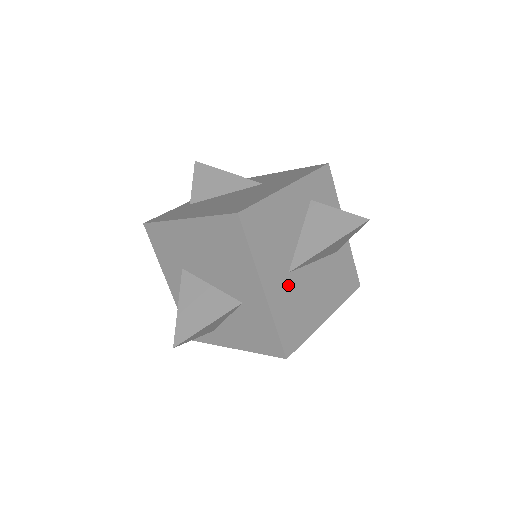
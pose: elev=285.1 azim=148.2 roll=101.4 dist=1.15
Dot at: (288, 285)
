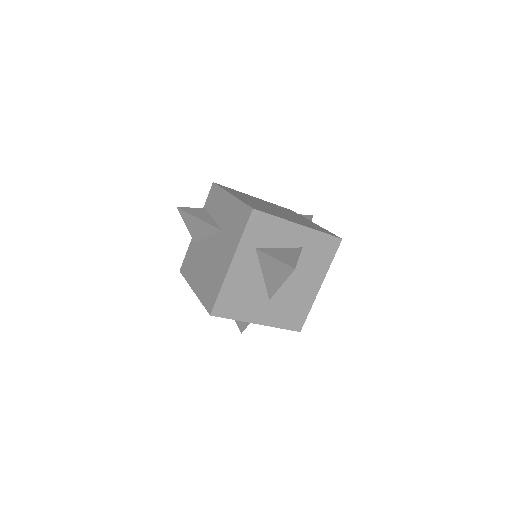
Dot at: (274, 305)
